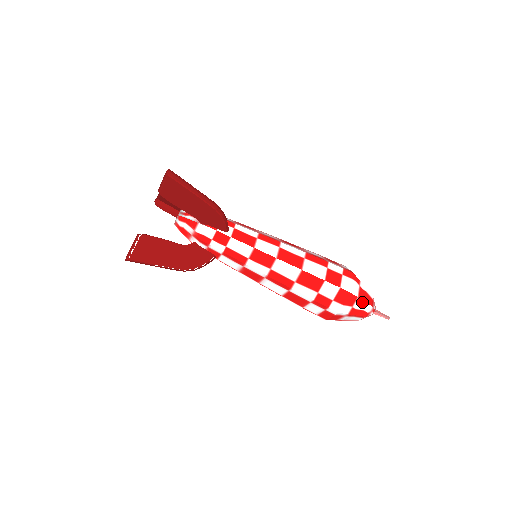
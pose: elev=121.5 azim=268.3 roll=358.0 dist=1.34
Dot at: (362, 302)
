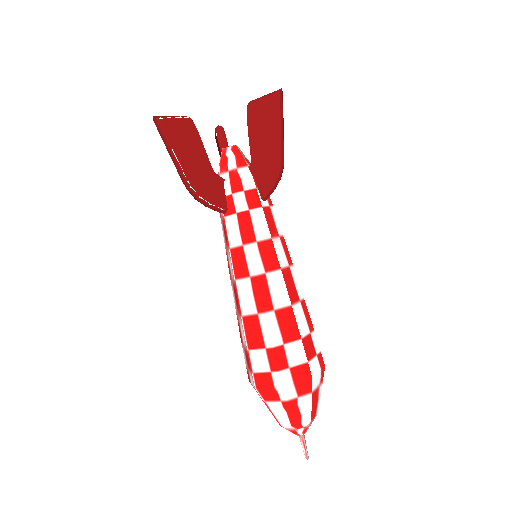
Dot at: (309, 403)
